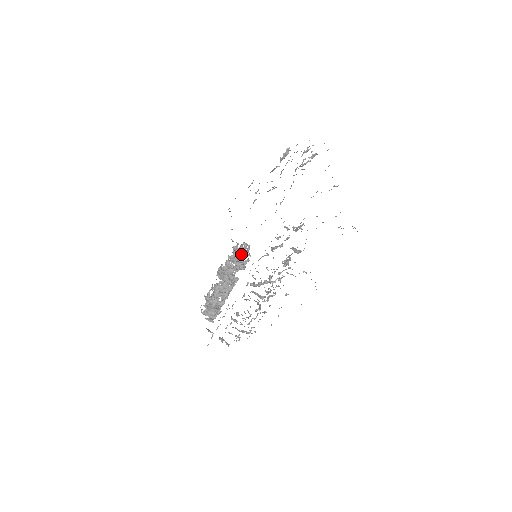
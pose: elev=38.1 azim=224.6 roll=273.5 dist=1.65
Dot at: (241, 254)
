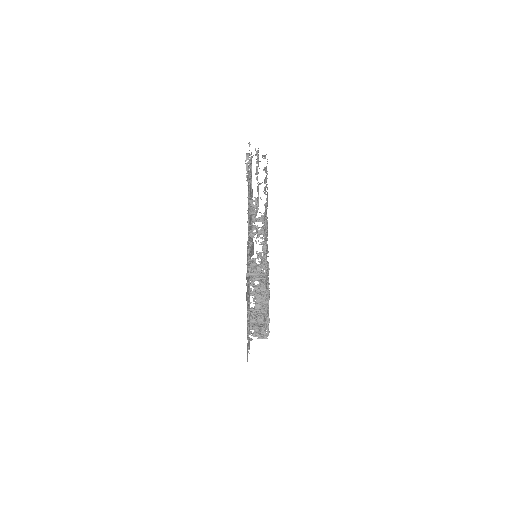
Dot at: occluded
